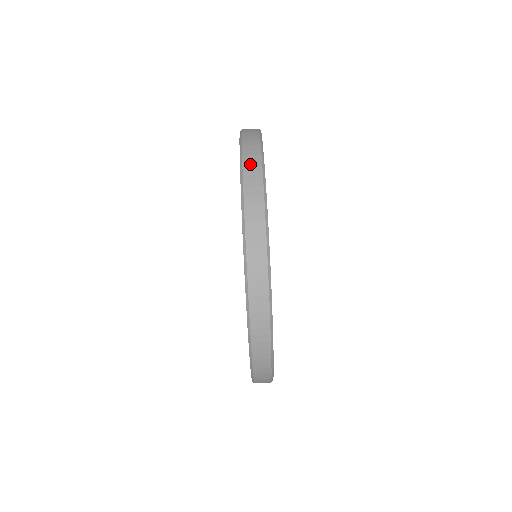
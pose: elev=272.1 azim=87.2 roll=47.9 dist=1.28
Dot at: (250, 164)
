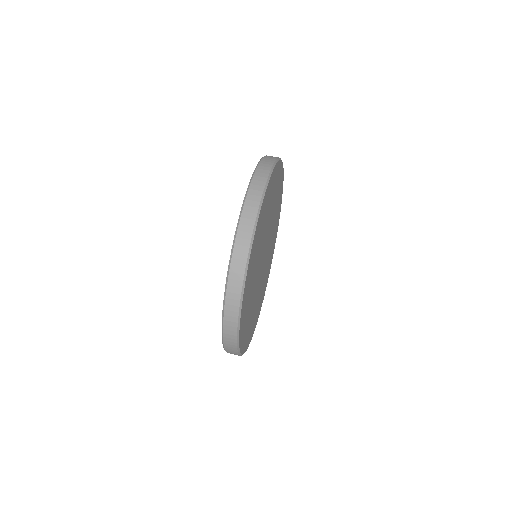
Dot at: (271, 156)
